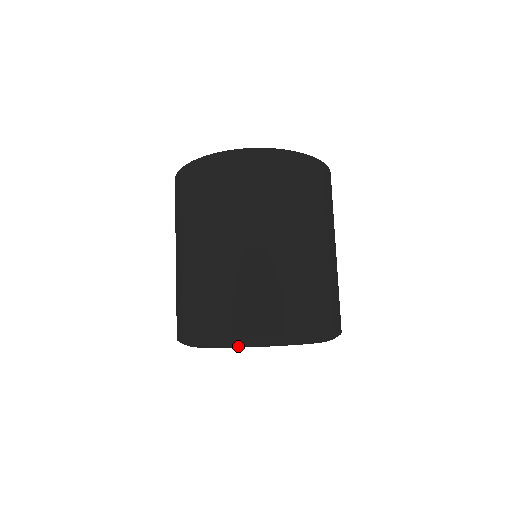
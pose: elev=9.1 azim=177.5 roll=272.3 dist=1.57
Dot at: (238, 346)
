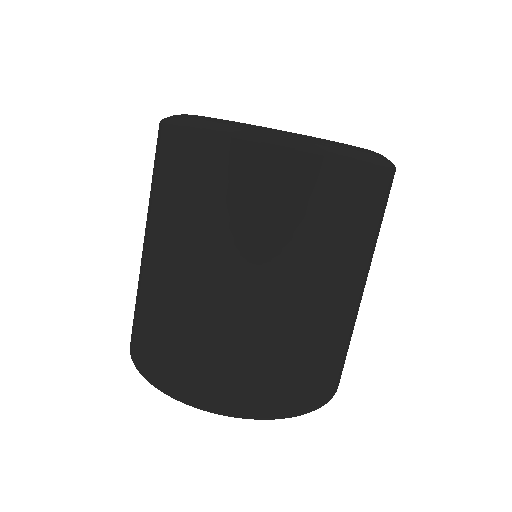
Dot at: occluded
